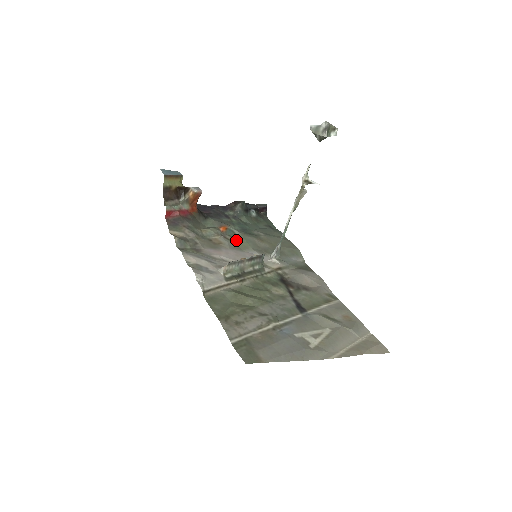
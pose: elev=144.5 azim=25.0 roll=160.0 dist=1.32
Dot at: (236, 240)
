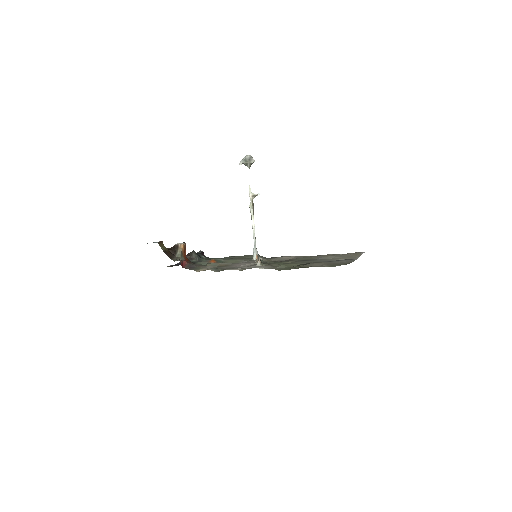
Dot at: (228, 262)
